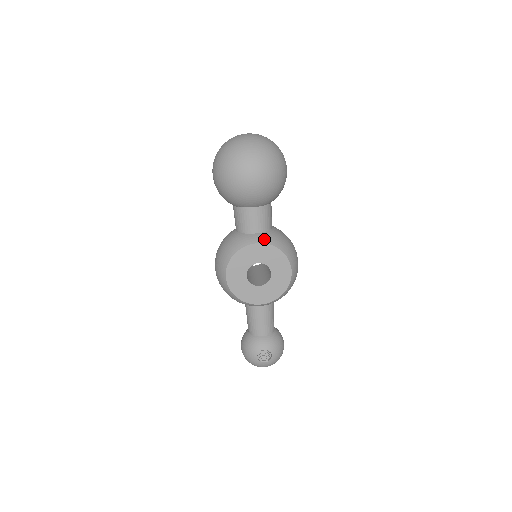
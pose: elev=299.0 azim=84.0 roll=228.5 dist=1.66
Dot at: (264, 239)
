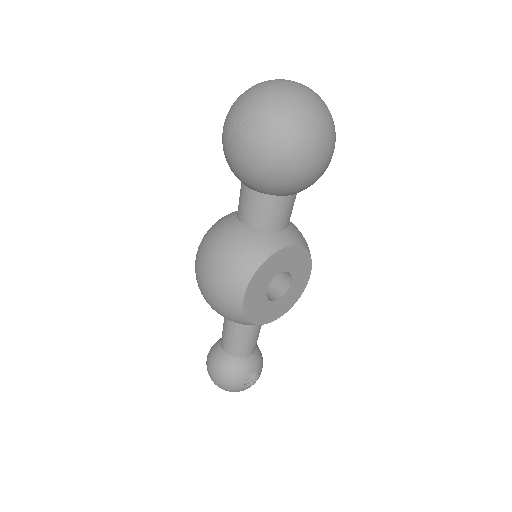
Dot at: (293, 239)
